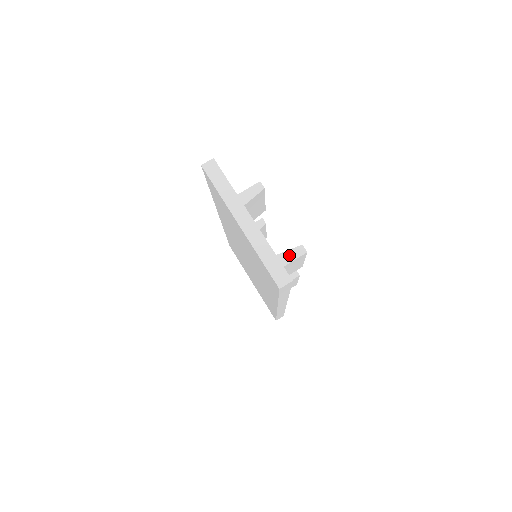
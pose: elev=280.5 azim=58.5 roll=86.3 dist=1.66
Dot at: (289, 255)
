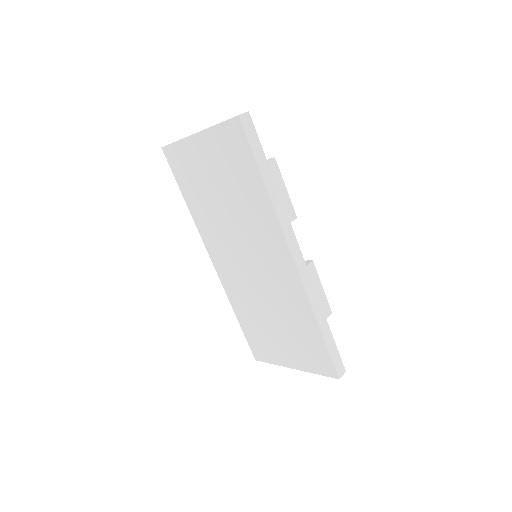
Dot at: occluded
